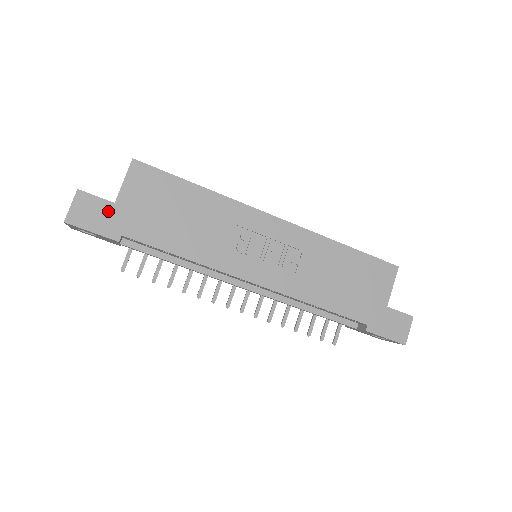
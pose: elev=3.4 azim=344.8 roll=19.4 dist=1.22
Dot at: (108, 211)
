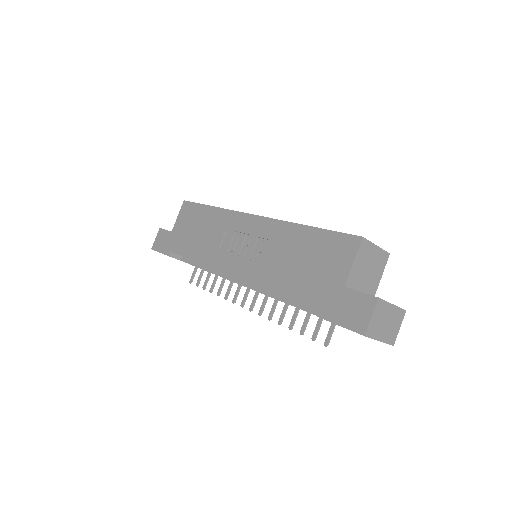
Dot at: (168, 237)
